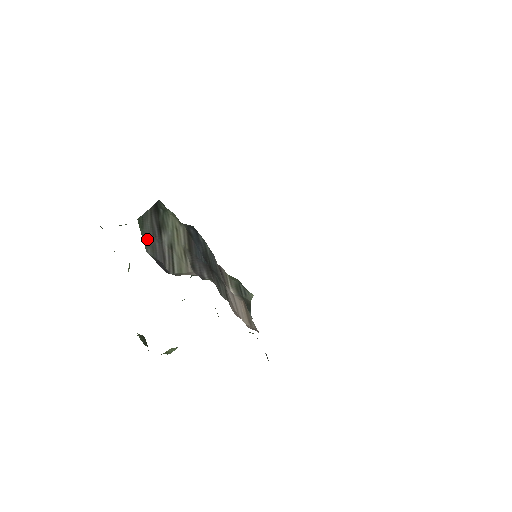
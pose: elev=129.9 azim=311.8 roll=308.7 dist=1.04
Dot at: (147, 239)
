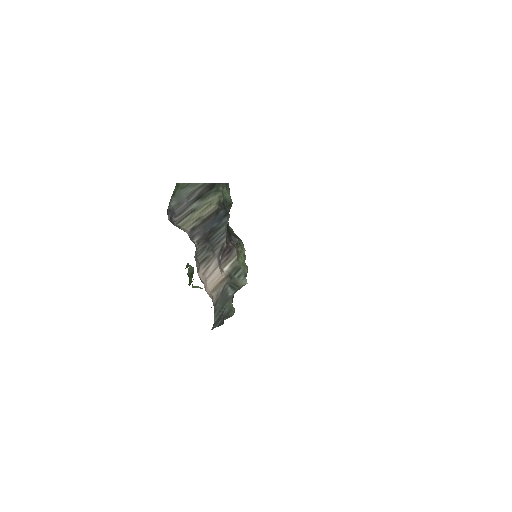
Dot at: (179, 197)
